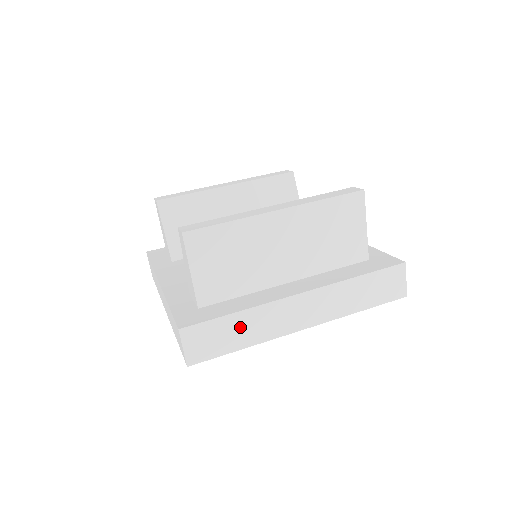
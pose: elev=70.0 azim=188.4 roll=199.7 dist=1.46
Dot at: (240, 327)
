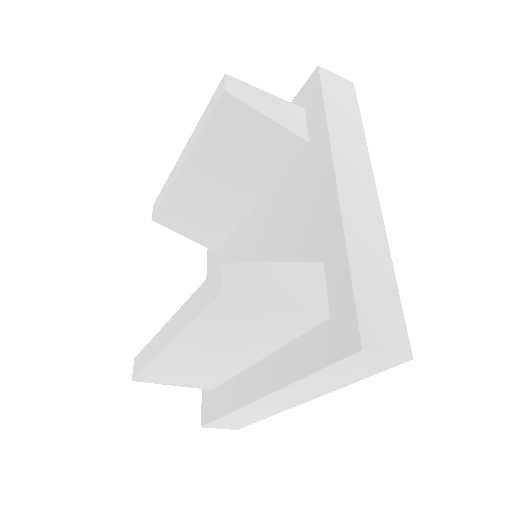
Dot at: (241, 417)
